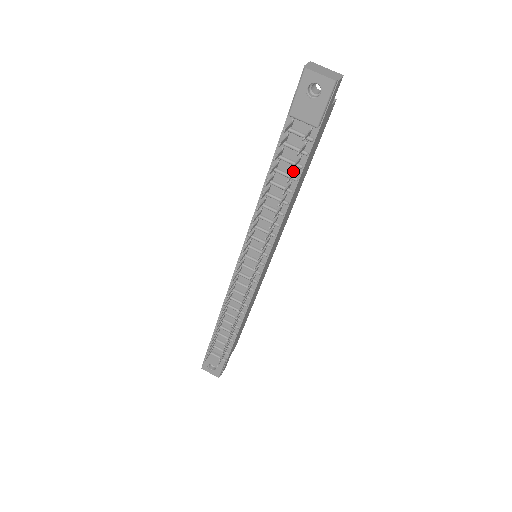
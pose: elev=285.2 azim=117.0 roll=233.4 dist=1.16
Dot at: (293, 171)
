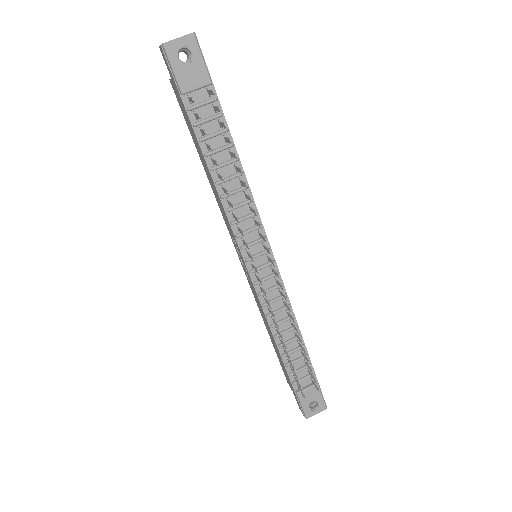
Dot at: (224, 141)
